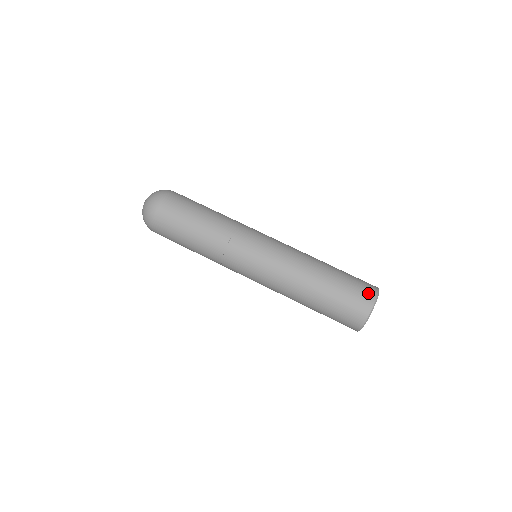
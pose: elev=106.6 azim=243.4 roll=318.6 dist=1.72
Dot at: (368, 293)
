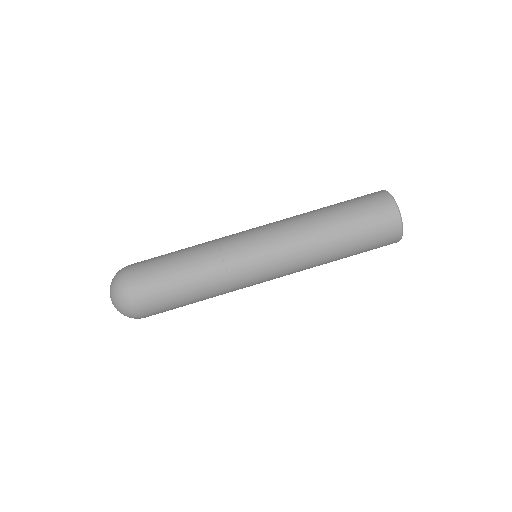
Dot at: (380, 197)
